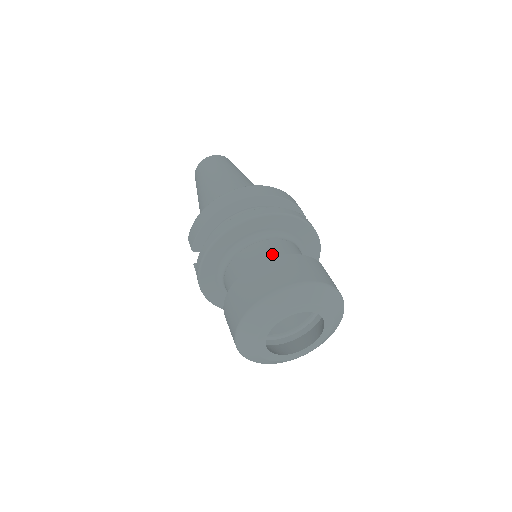
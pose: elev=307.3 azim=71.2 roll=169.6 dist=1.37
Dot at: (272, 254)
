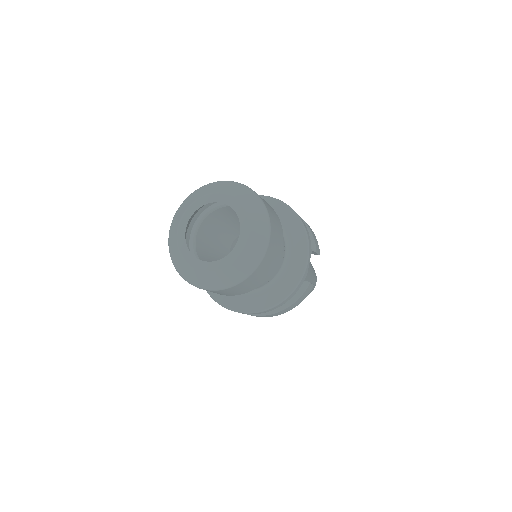
Dot at: occluded
